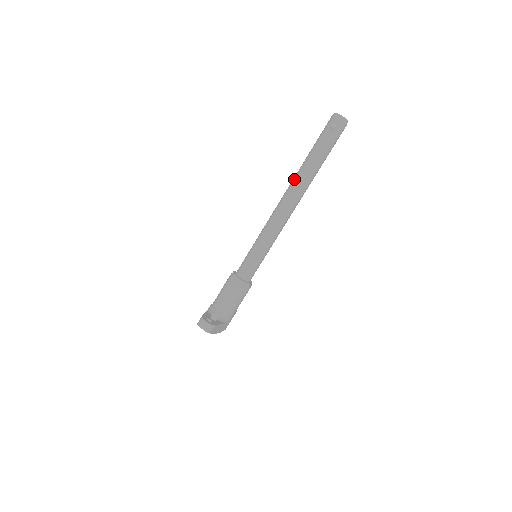
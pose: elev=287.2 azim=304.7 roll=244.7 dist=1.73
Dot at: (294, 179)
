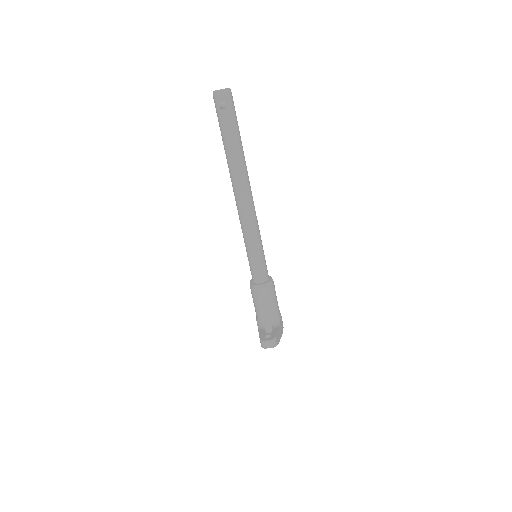
Dot at: (230, 174)
